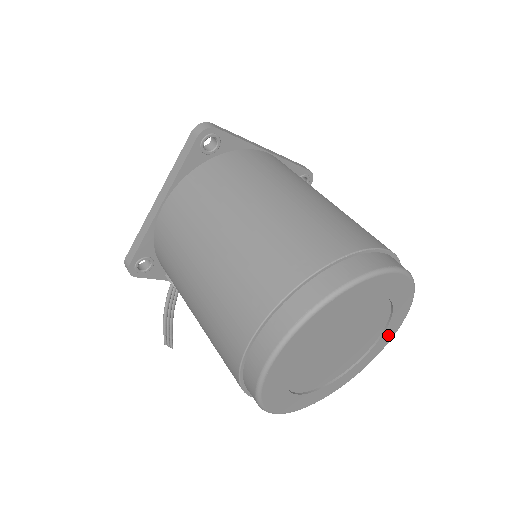
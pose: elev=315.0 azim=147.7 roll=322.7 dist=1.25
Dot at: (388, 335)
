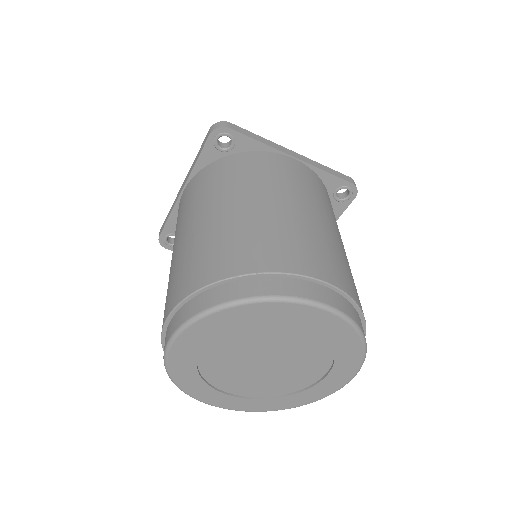
Dot at: (342, 373)
